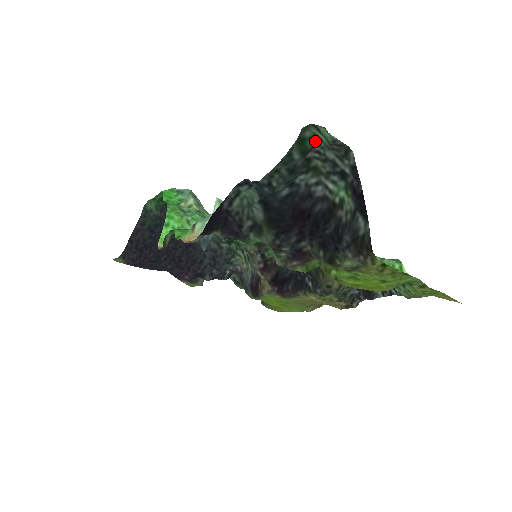
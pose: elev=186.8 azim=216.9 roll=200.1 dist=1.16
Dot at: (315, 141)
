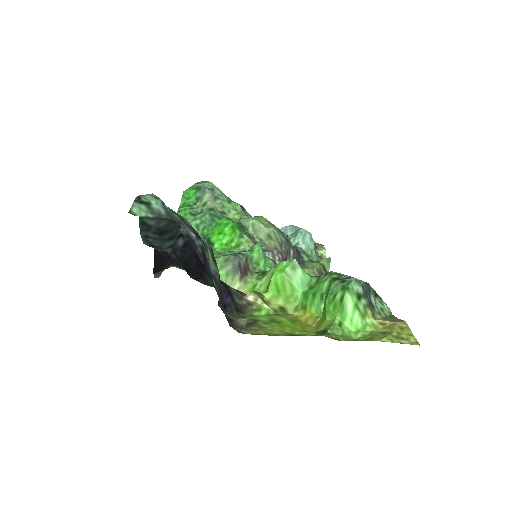
Dot at: (163, 202)
